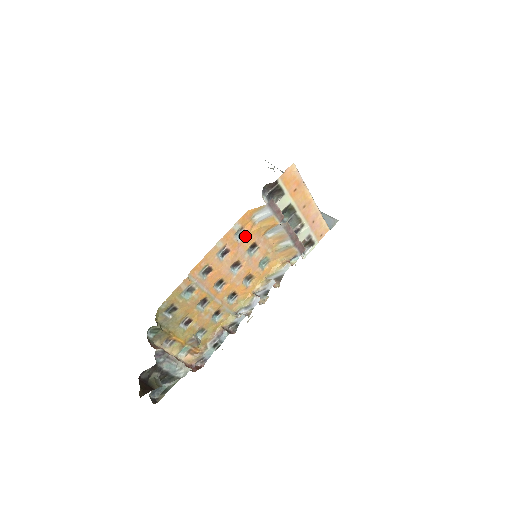
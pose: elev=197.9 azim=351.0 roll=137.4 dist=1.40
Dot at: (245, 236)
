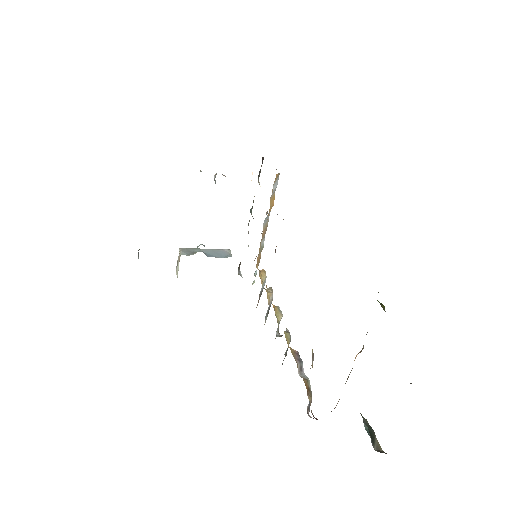
Dot at: occluded
